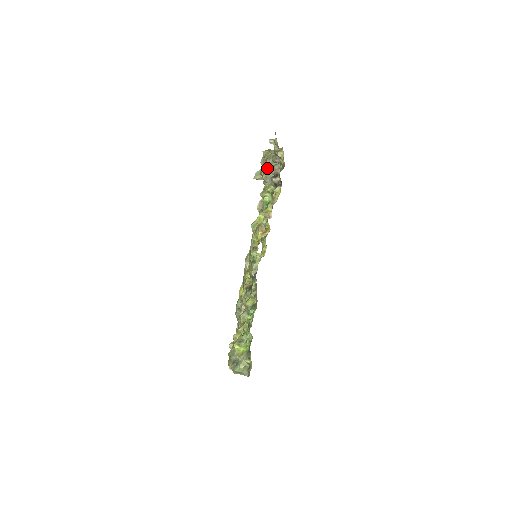
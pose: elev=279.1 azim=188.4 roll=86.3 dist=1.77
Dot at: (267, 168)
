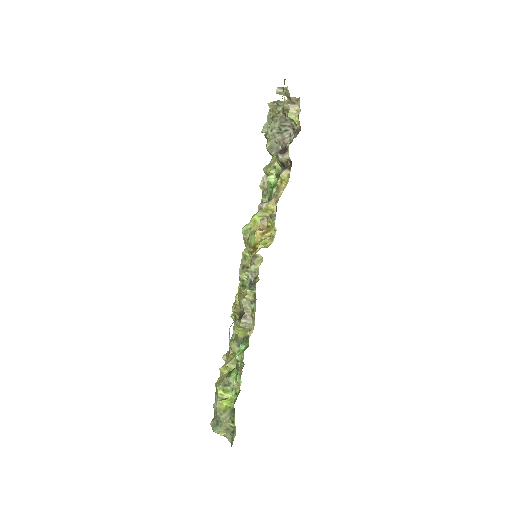
Dot at: (271, 136)
